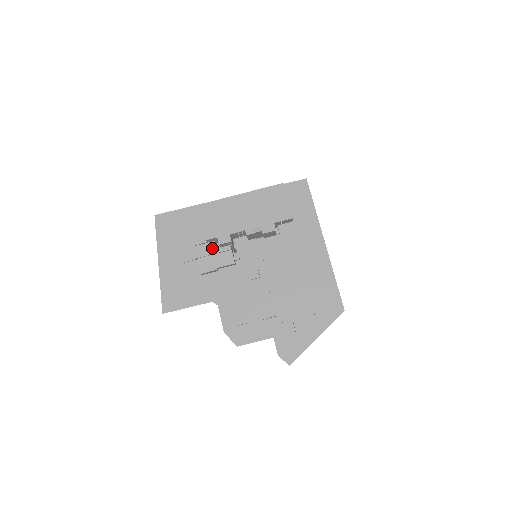
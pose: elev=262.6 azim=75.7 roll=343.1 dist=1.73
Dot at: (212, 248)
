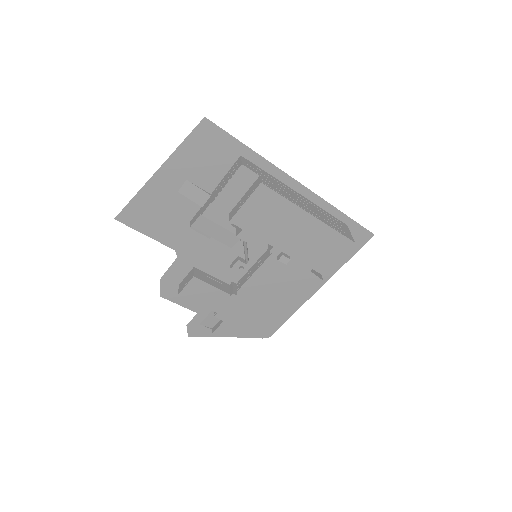
Dot at: (227, 221)
